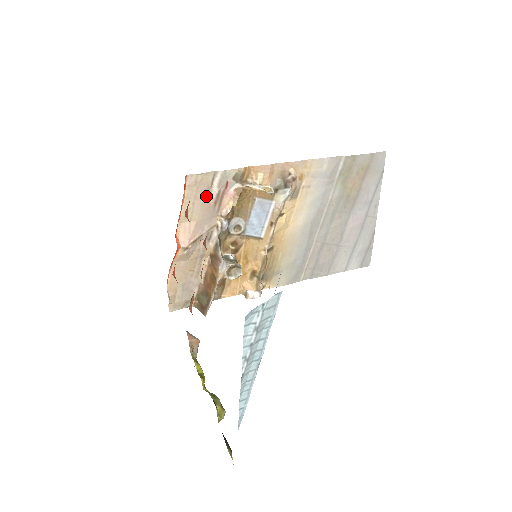
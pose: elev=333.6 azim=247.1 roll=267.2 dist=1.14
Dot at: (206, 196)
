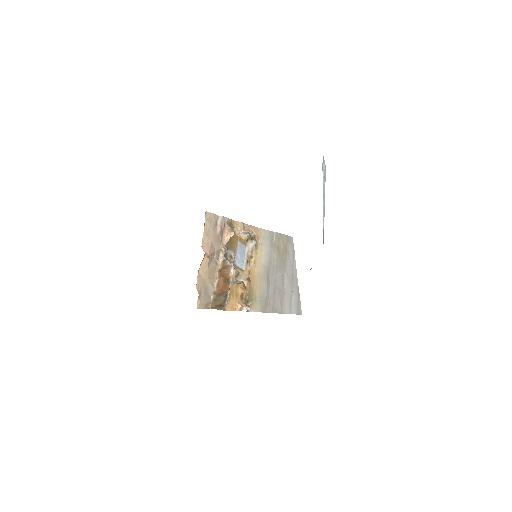
Dot at: (215, 229)
